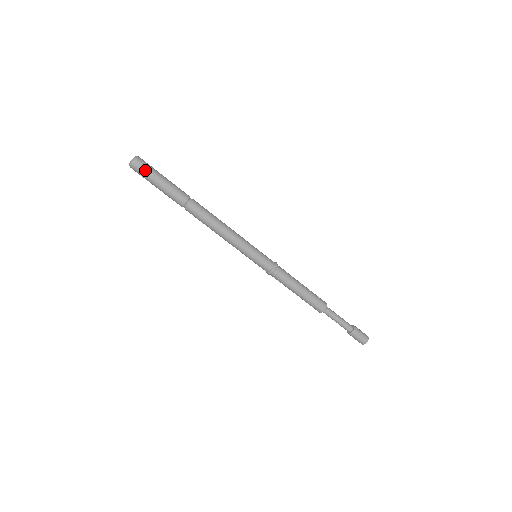
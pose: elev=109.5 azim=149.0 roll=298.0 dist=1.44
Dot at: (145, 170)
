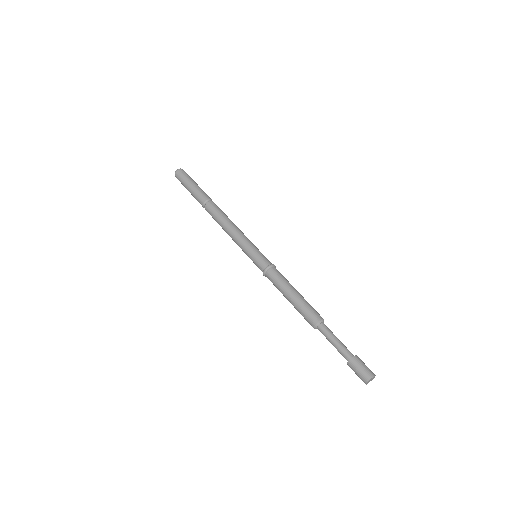
Dot at: (183, 176)
